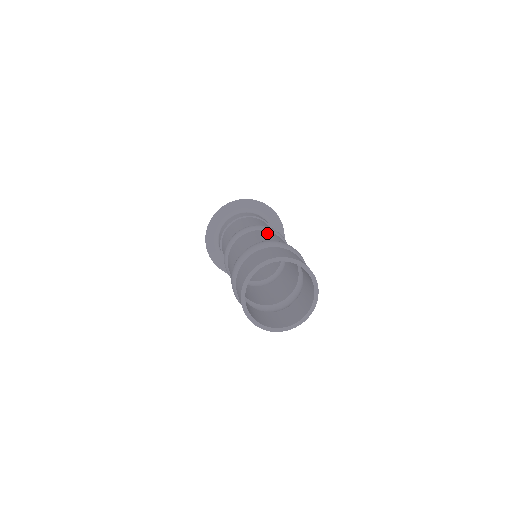
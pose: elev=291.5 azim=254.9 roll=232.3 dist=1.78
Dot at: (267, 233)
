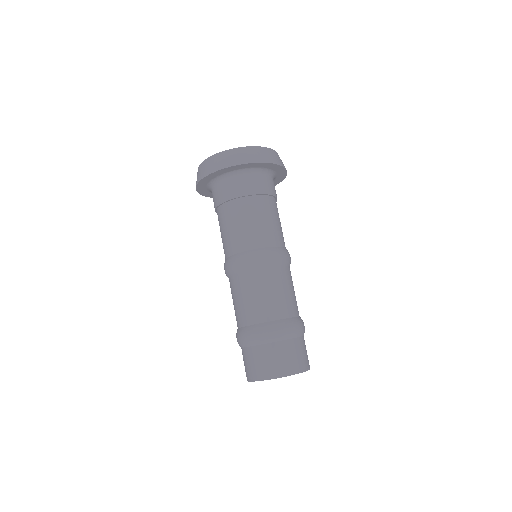
Dot at: (269, 281)
